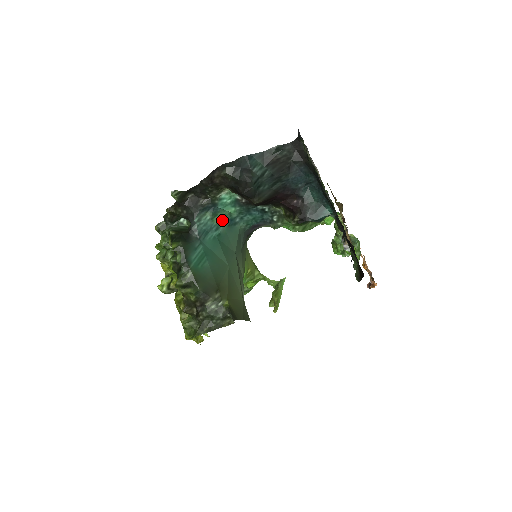
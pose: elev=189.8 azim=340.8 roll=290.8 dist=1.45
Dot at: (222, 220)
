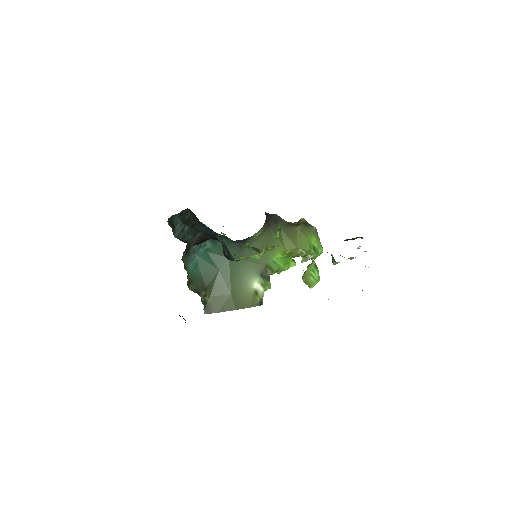
Dot at: occluded
